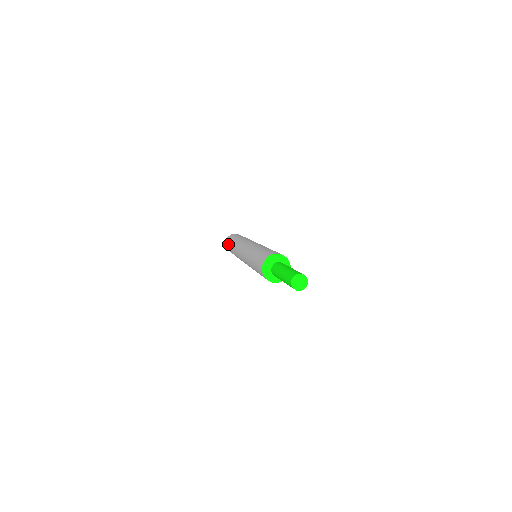
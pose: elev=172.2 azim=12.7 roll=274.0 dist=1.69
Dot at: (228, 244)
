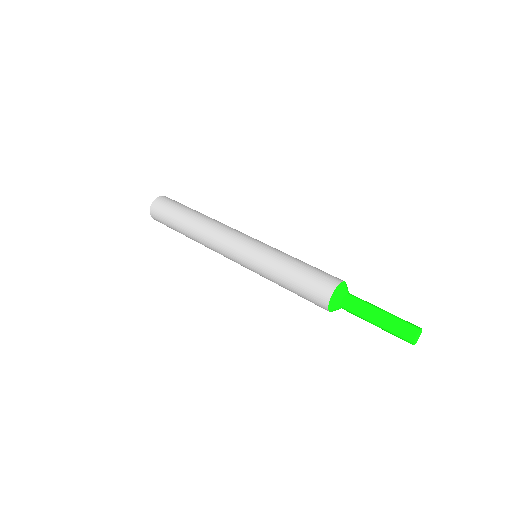
Dot at: (168, 211)
